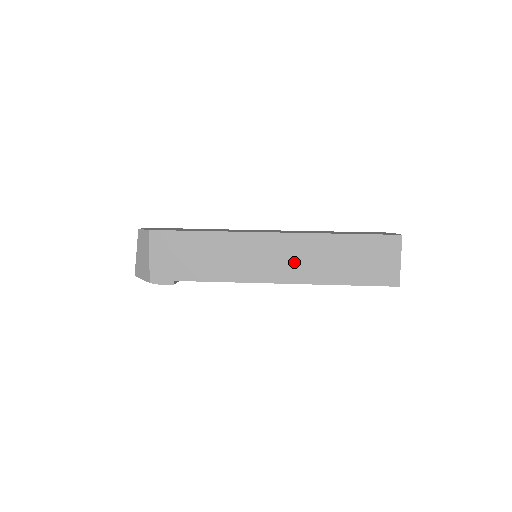
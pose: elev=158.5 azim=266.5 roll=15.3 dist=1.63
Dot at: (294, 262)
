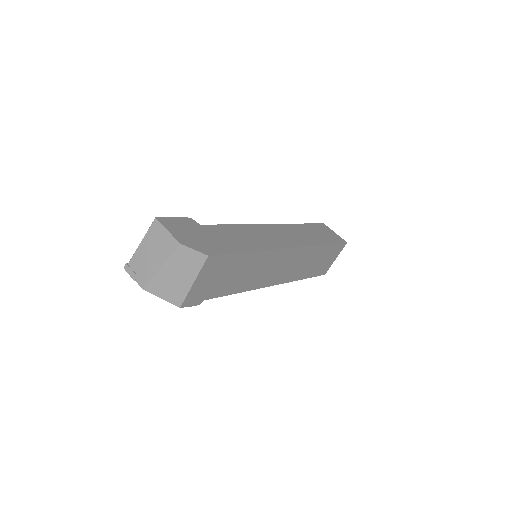
Dot at: (290, 268)
